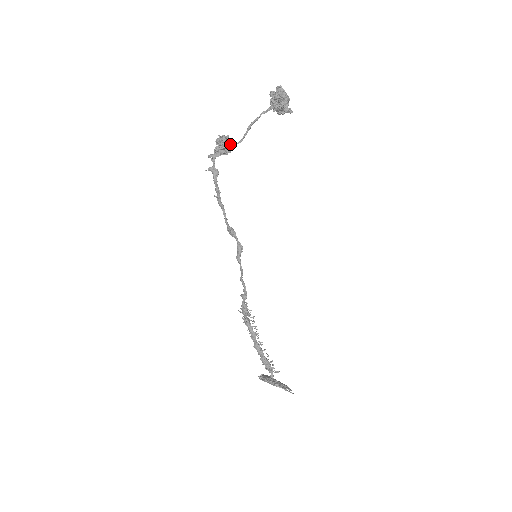
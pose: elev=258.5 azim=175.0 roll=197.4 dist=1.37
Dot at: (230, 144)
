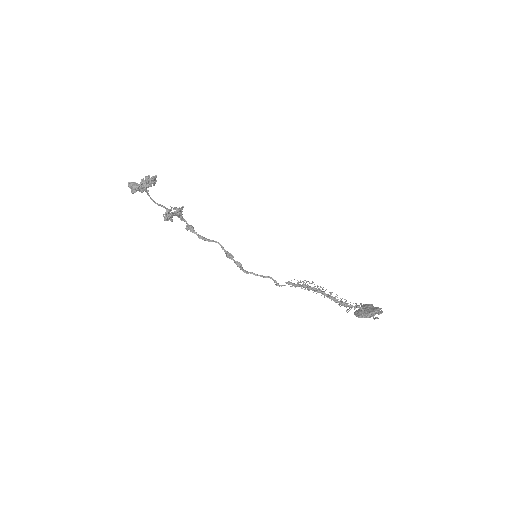
Dot at: (175, 208)
